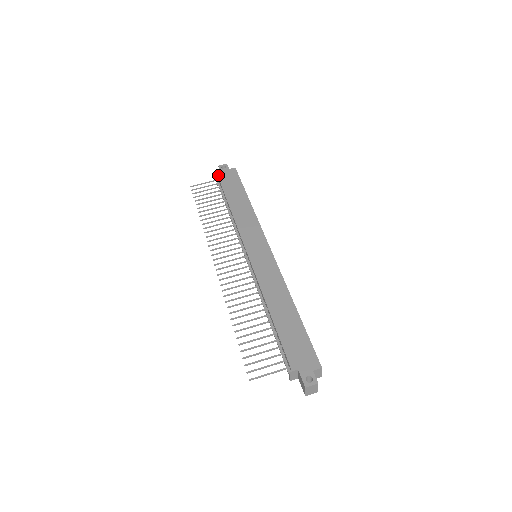
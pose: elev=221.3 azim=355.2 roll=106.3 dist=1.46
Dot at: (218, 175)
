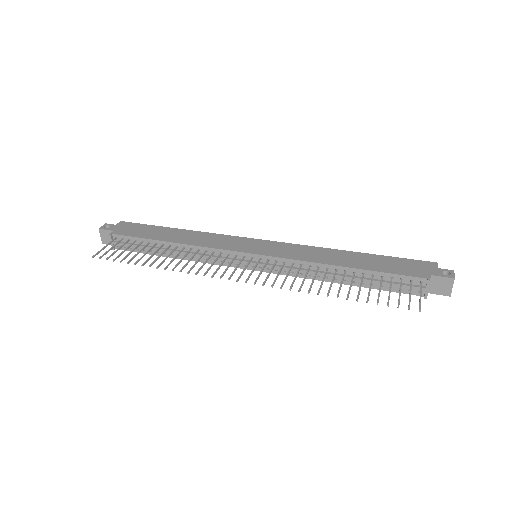
Dot at: (112, 233)
